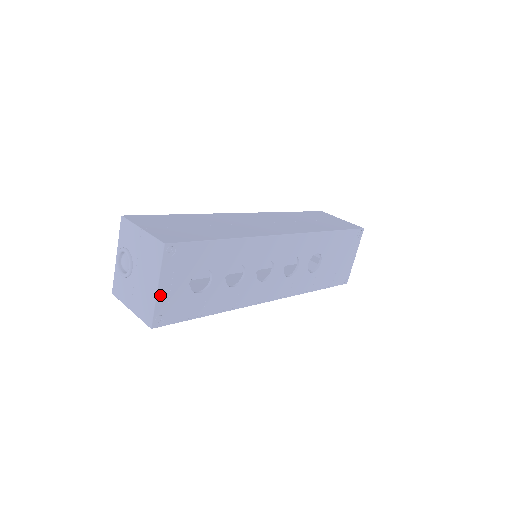
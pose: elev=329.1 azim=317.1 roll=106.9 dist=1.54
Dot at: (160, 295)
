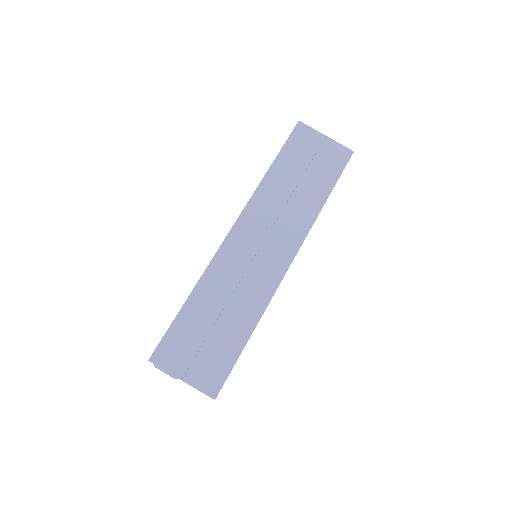
Dot at: occluded
